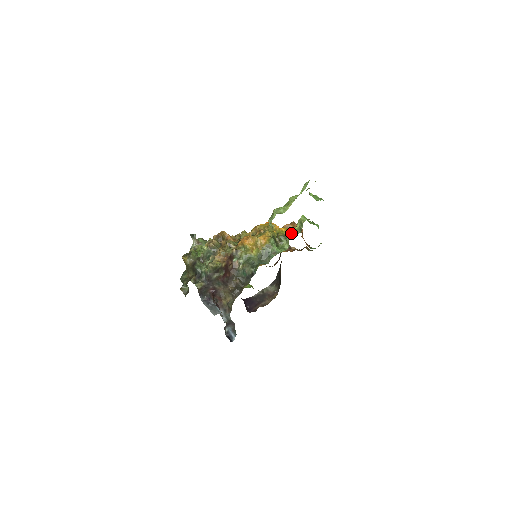
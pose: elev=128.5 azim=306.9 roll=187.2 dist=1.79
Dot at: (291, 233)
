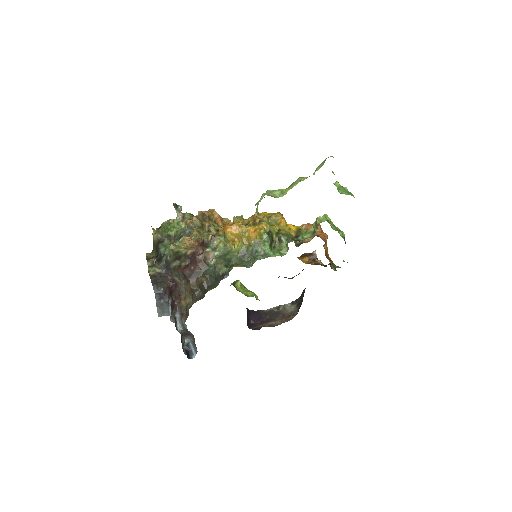
Dot at: (300, 234)
